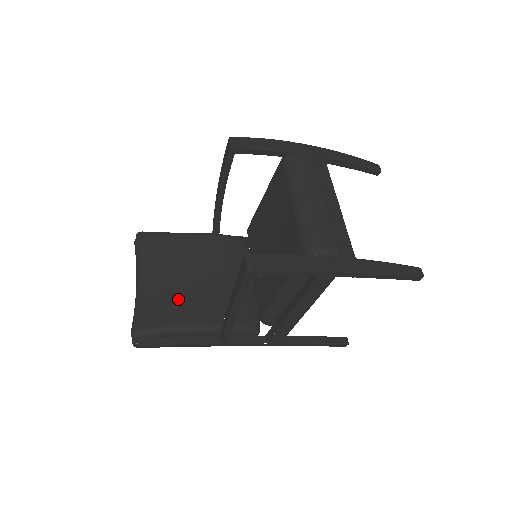
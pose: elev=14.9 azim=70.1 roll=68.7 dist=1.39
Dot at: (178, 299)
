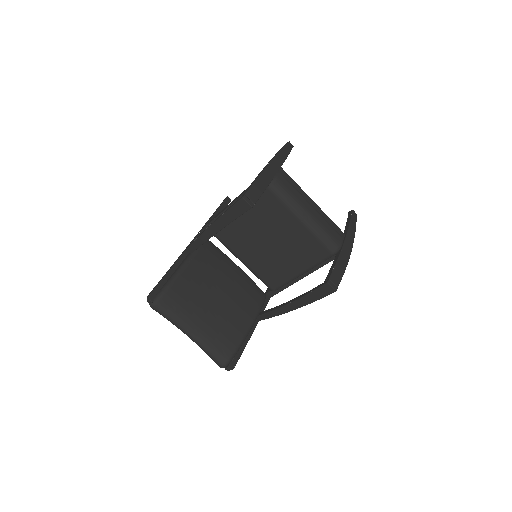
Dot at: (225, 320)
